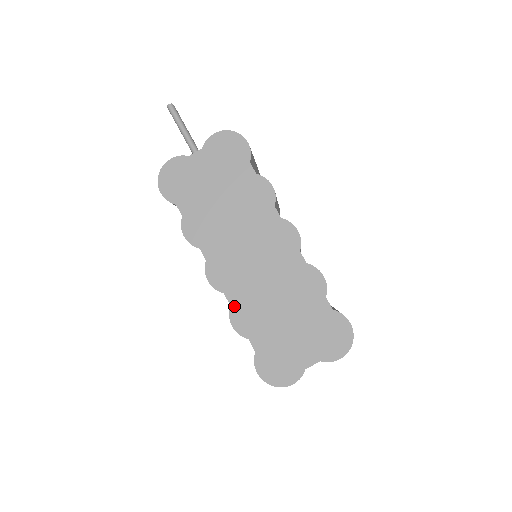
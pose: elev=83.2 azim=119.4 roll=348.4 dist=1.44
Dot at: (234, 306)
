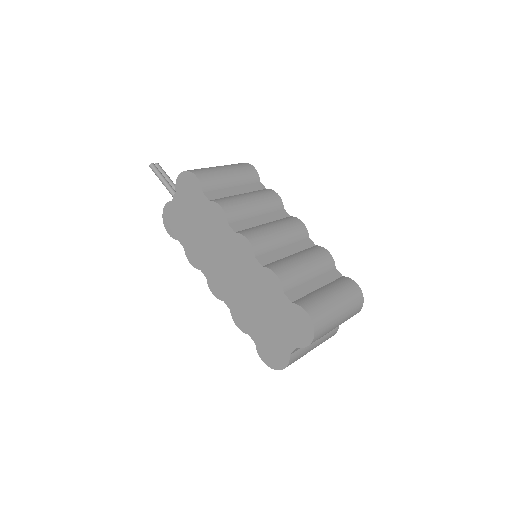
Dot at: (232, 310)
